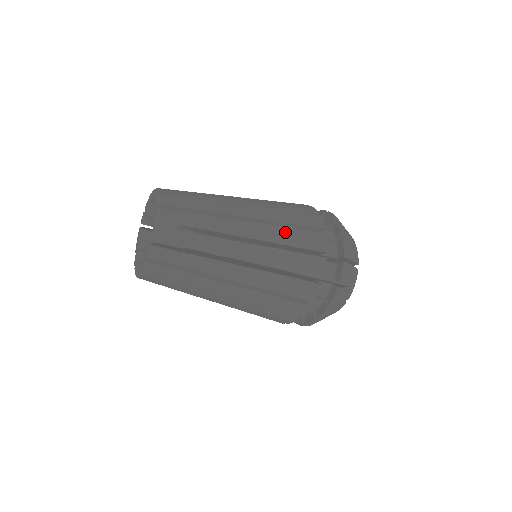
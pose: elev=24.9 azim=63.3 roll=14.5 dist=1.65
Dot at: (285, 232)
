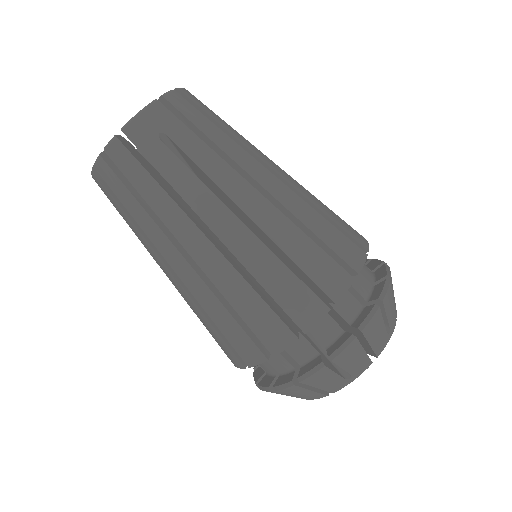
Dot at: (297, 237)
